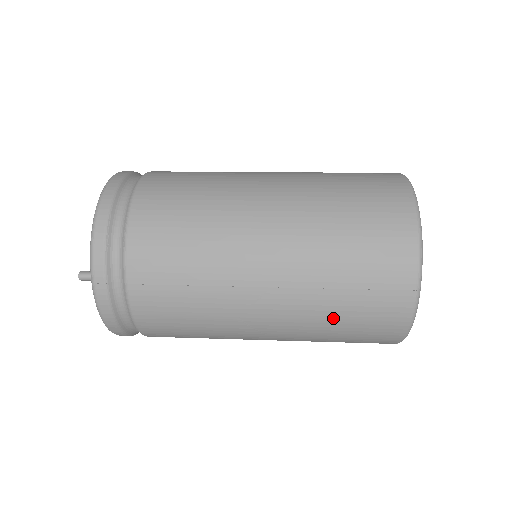
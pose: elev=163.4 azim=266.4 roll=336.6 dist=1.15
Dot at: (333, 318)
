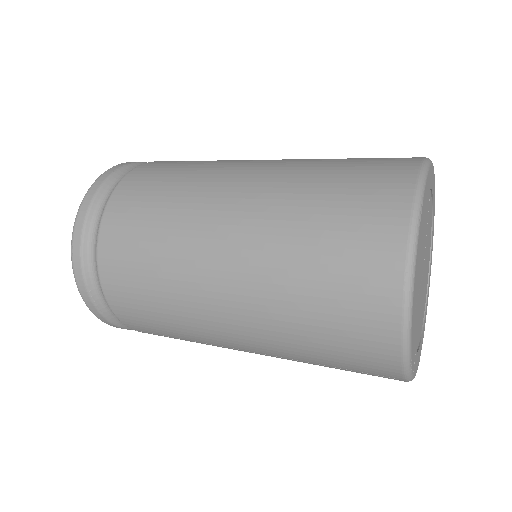
Dot at: occluded
